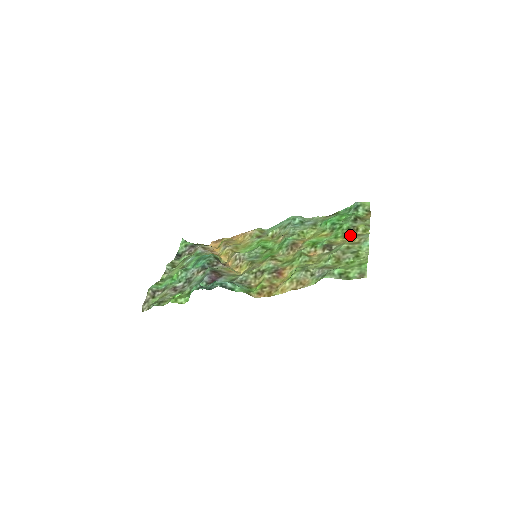
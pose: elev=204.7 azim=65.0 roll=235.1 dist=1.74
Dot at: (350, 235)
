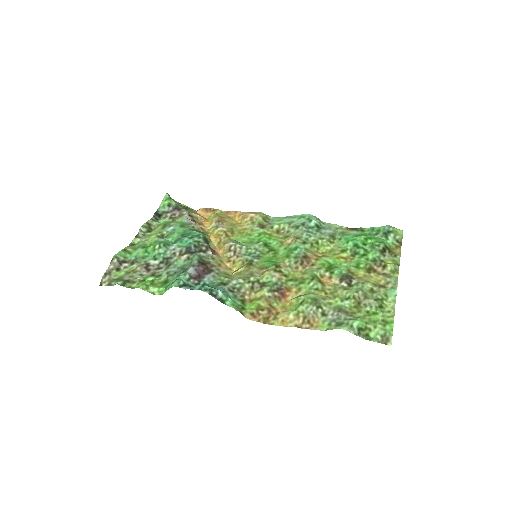
Dot at: (375, 270)
